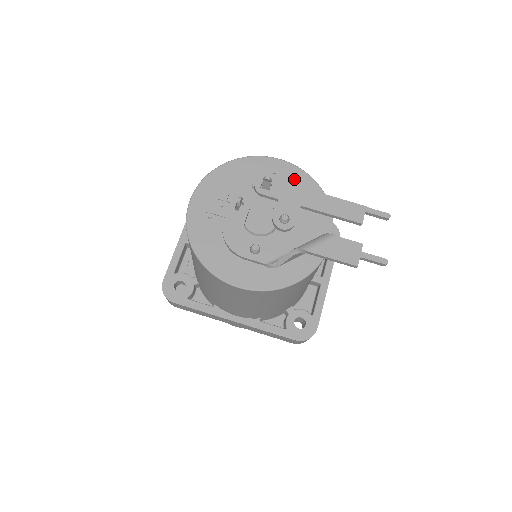
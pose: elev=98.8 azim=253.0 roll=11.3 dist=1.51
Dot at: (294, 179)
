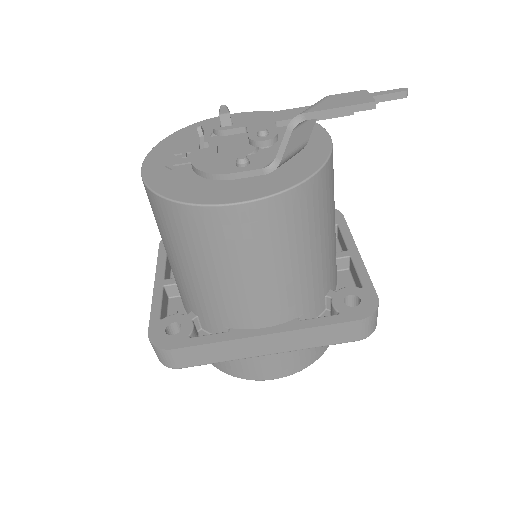
Dot at: occluded
